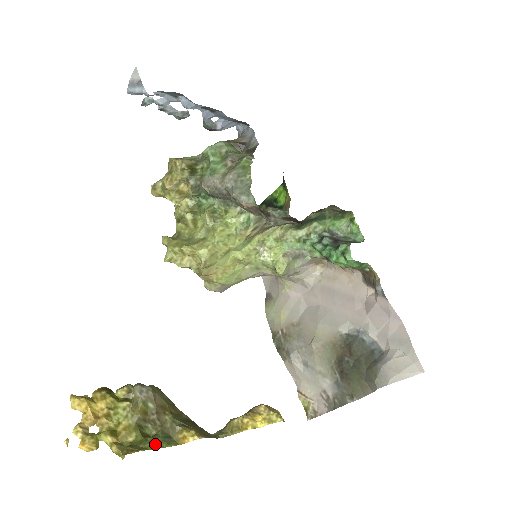
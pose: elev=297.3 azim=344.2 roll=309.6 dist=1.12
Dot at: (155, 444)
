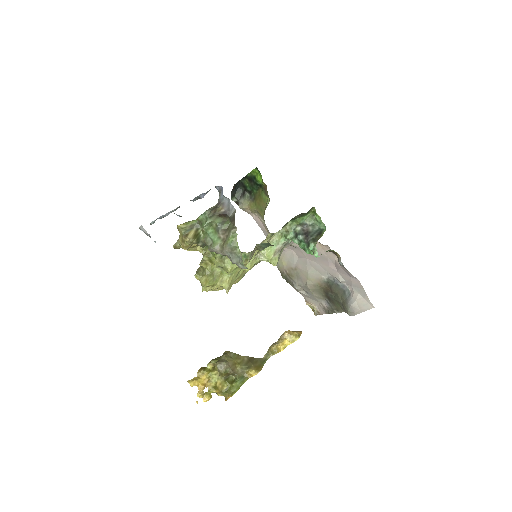
Dot at: (238, 387)
